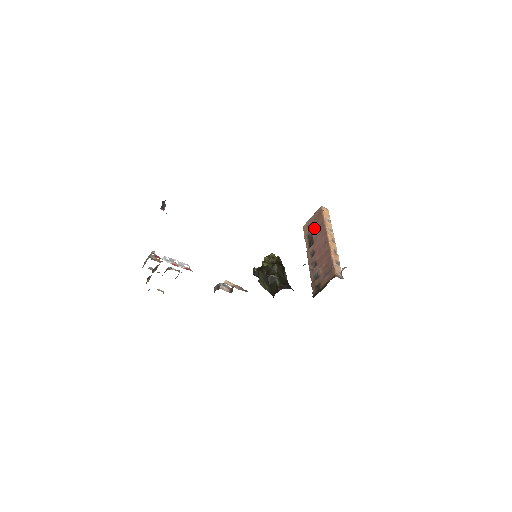
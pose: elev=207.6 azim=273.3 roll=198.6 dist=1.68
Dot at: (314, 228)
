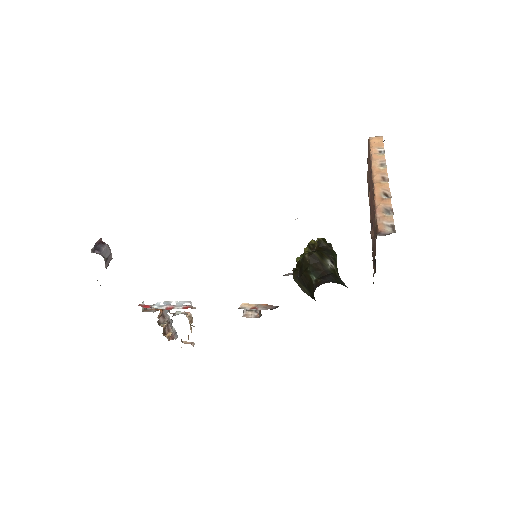
Dot at: occluded
